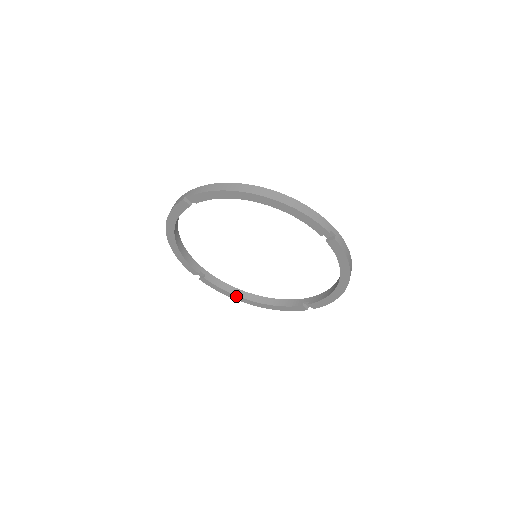
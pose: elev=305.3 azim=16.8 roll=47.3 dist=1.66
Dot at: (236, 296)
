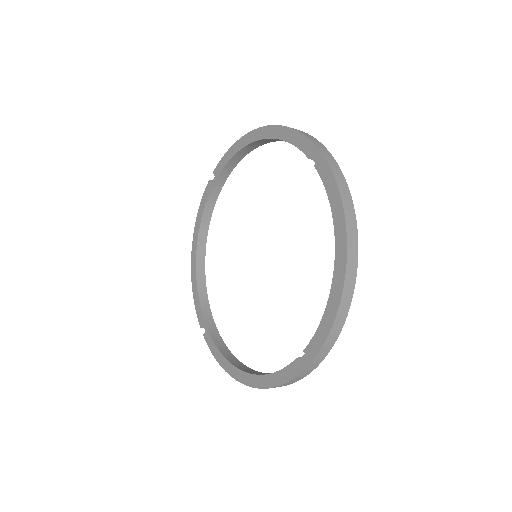
Dot at: (230, 364)
